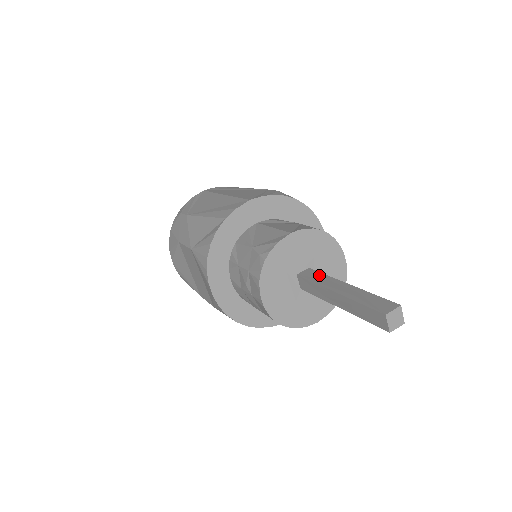
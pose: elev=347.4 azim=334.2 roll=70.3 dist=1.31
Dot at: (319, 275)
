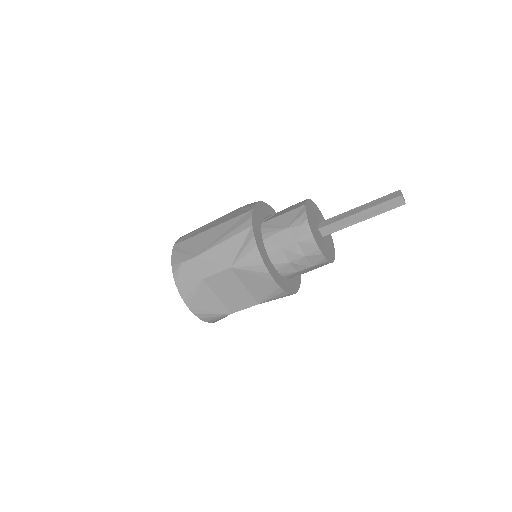
Dot at: (333, 219)
